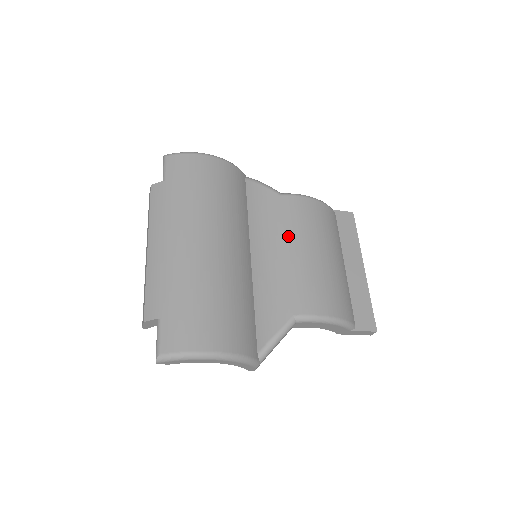
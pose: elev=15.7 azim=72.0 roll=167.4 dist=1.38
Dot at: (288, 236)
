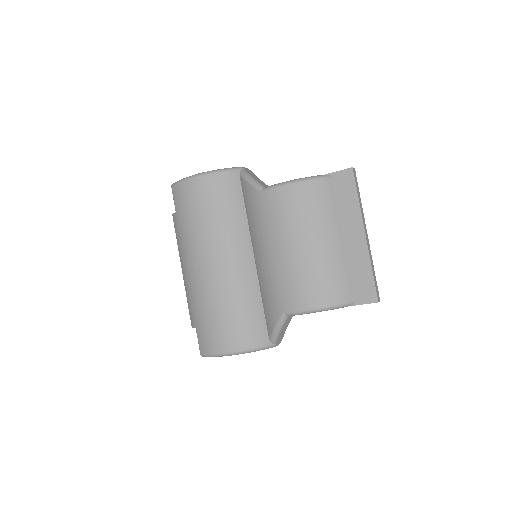
Dot at: (272, 236)
